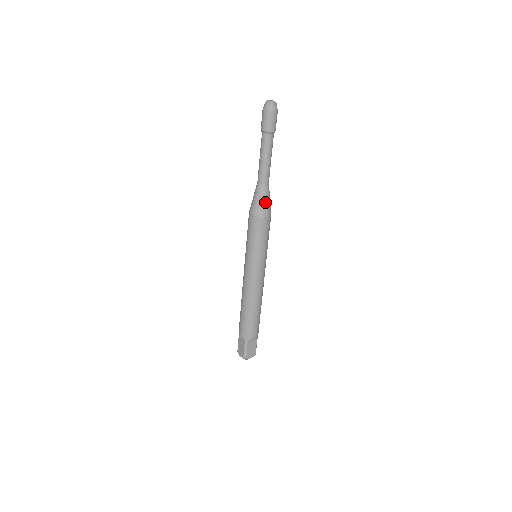
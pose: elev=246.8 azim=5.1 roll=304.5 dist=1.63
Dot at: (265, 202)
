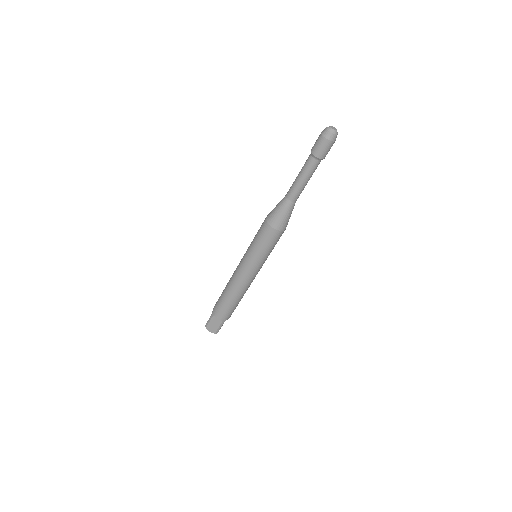
Dot at: occluded
